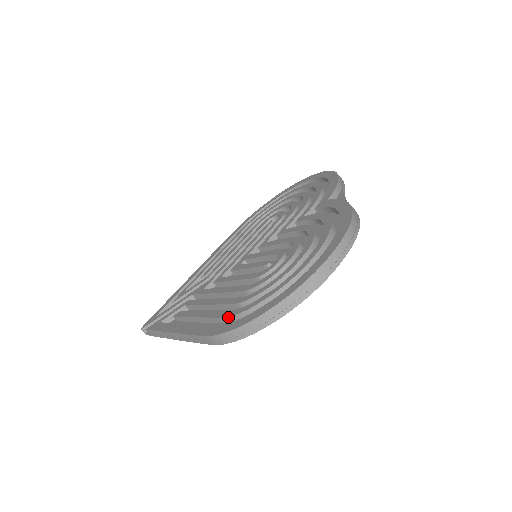
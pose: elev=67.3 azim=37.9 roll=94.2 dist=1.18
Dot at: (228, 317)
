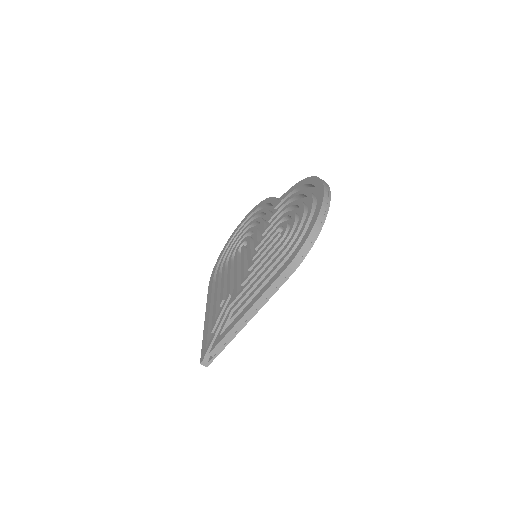
Dot at: (290, 252)
